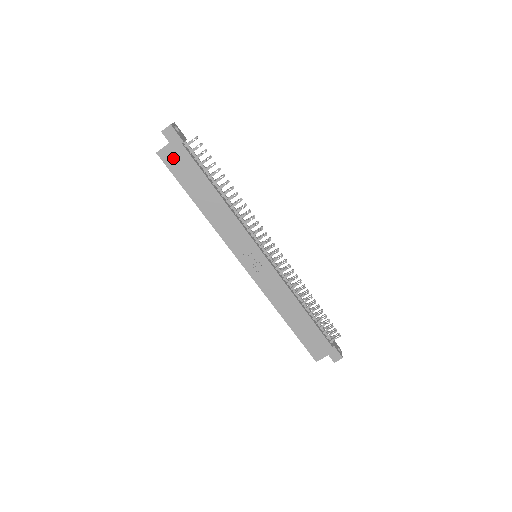
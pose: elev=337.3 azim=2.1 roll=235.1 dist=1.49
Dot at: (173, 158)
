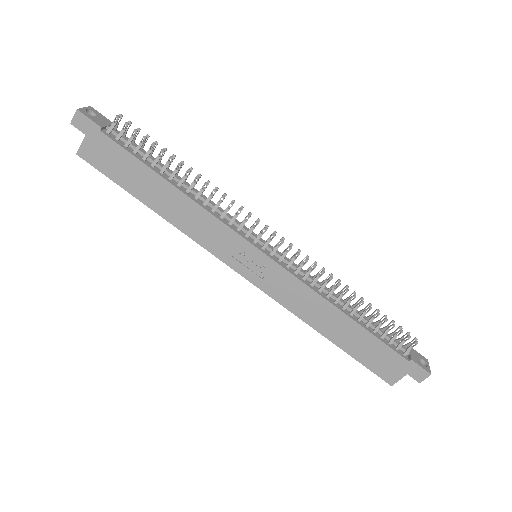
Dot at: (98, 154)
